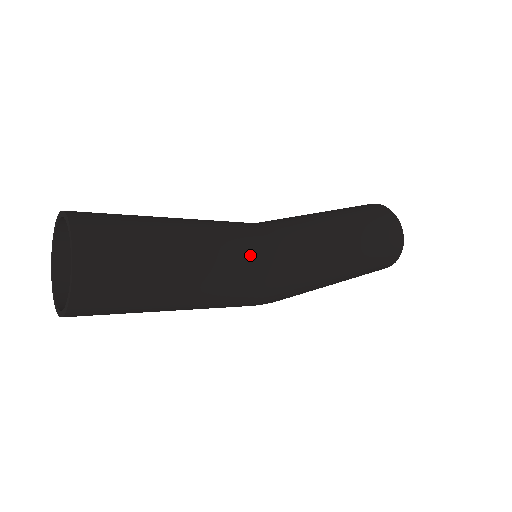
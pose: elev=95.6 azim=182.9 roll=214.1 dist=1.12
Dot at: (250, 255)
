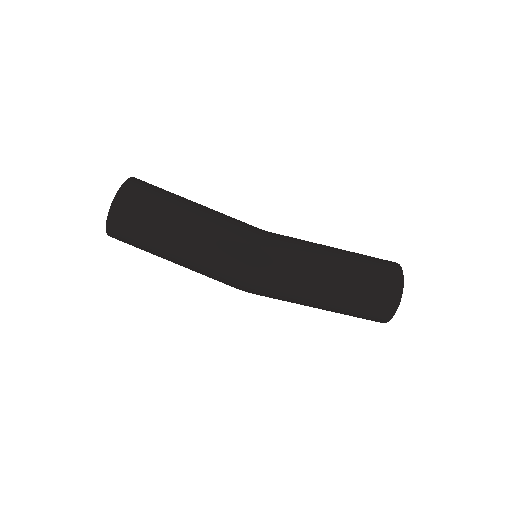
Dot at: (236, 230)
